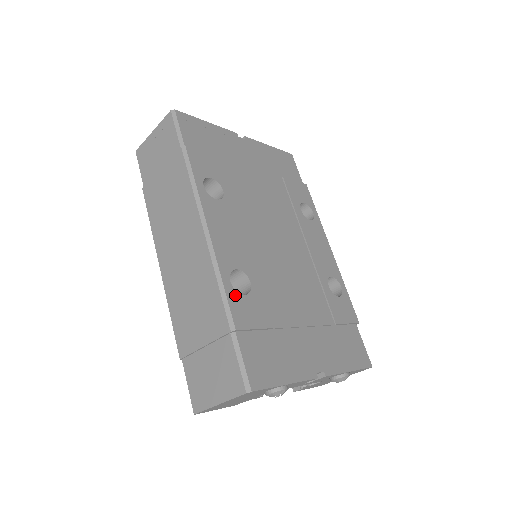
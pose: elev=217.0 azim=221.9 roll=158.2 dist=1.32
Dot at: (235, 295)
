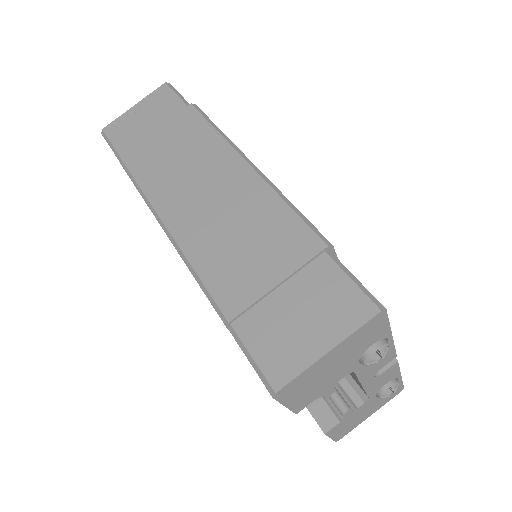
Dot at: occluded
